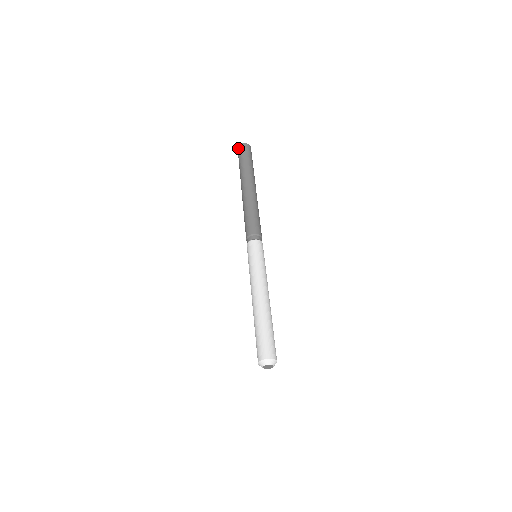
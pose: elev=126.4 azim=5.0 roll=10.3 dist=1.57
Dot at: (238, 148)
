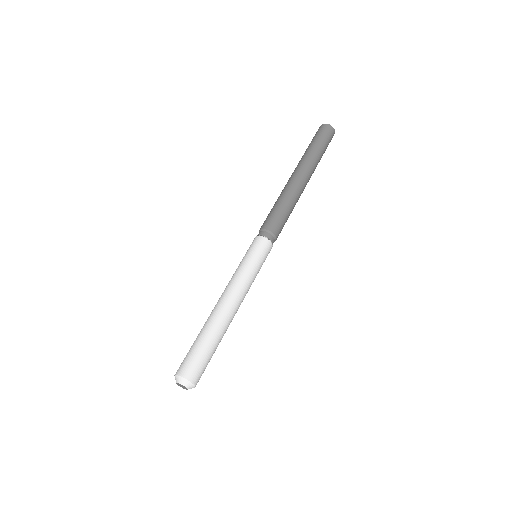
Dot at: (325, 125)
